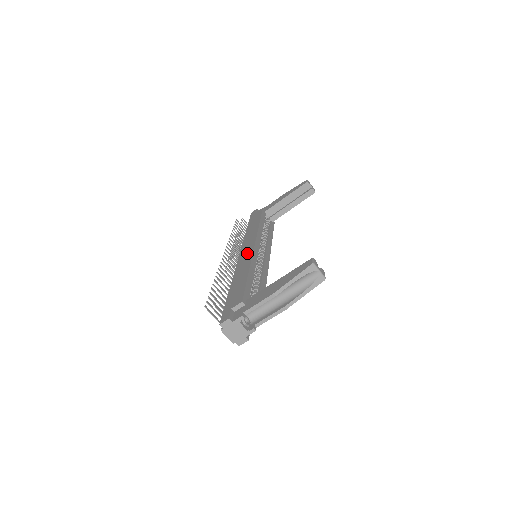
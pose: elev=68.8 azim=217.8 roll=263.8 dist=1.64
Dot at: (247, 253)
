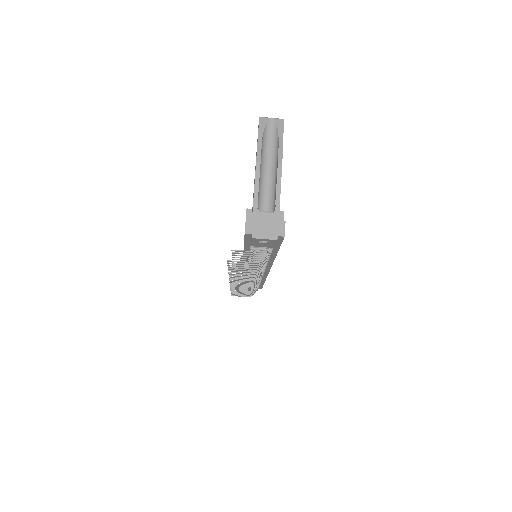
Dot at: occluded
